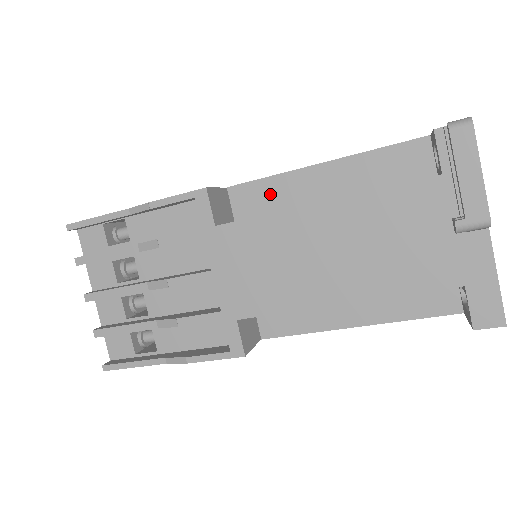
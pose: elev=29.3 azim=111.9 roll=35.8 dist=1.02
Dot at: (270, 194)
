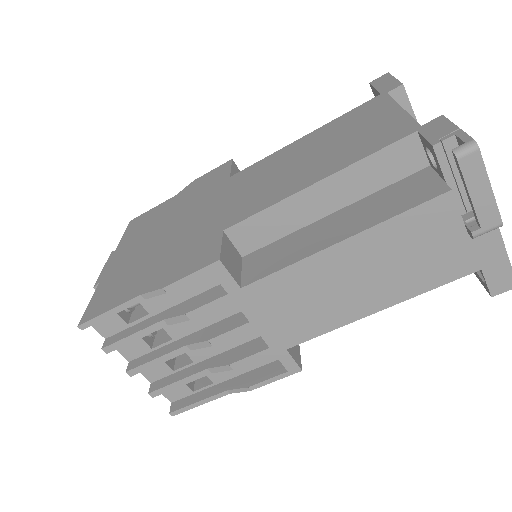
Dot at: (270, 224)
